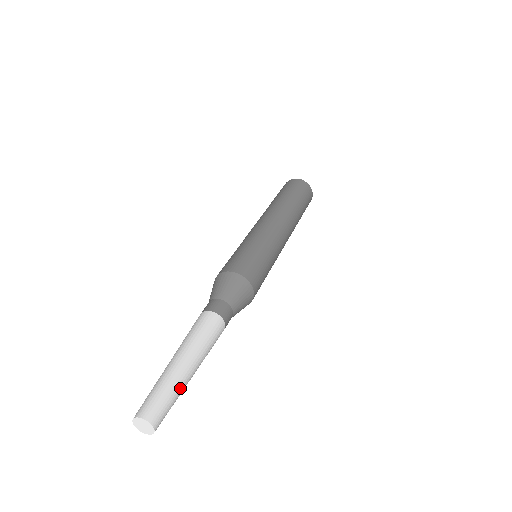
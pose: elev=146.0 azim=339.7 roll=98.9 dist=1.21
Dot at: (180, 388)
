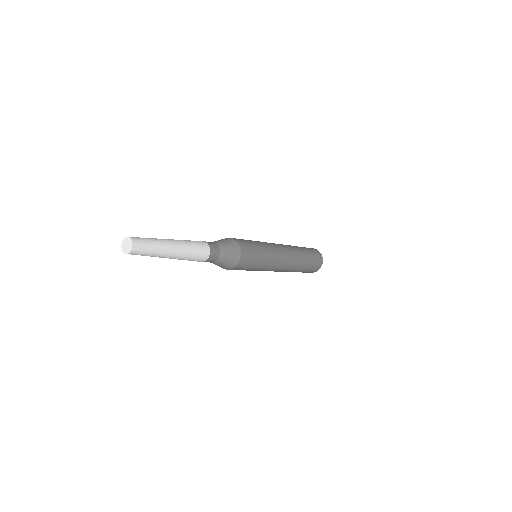
Dot at: (159, 242)
